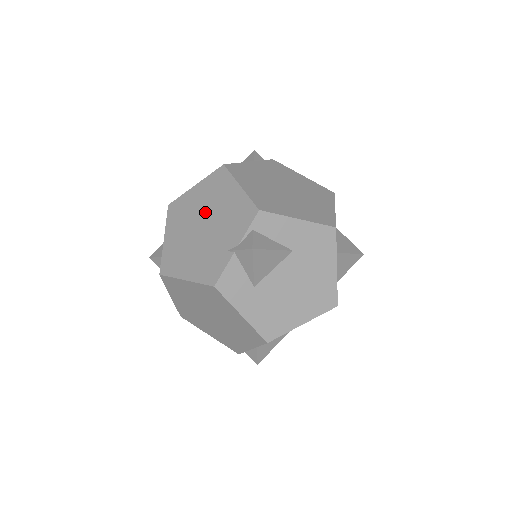
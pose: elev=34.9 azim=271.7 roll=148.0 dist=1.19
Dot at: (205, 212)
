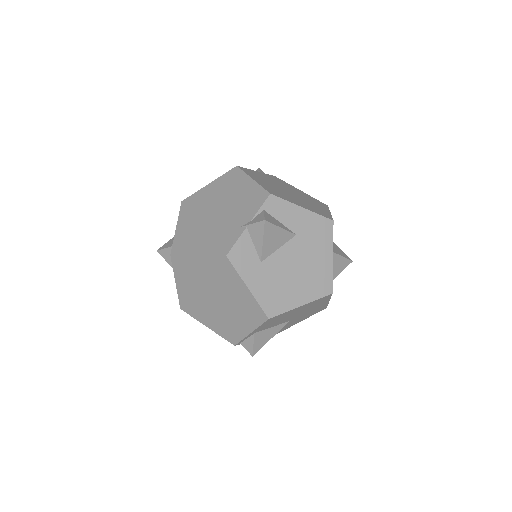
Dot at: (218, 202)
